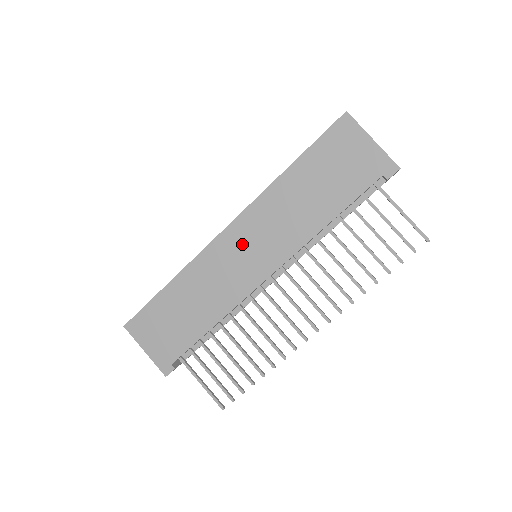
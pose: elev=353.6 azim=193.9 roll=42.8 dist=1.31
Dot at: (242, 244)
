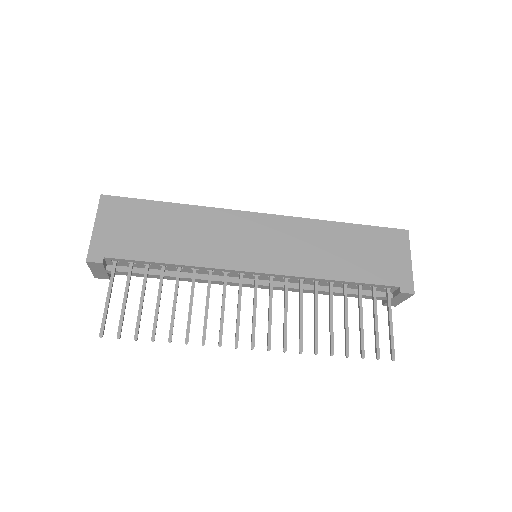
Dot at: (262, 233)
